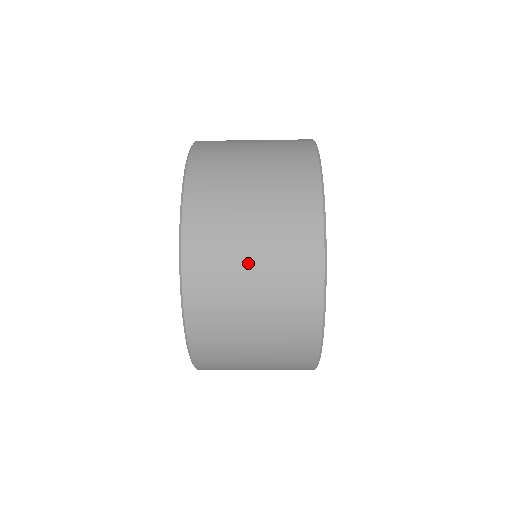
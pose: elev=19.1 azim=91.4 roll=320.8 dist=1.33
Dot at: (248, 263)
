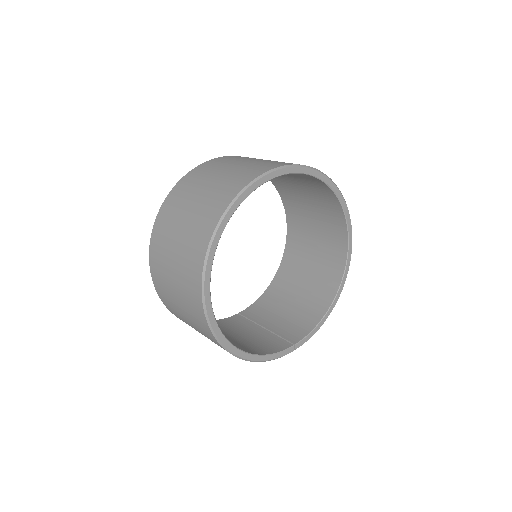
Dot at: (176, 237)
